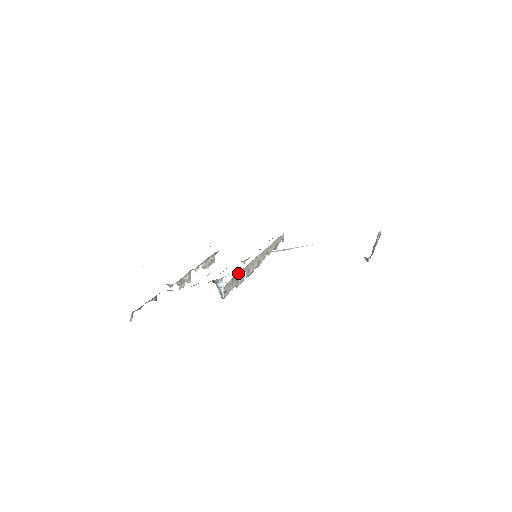
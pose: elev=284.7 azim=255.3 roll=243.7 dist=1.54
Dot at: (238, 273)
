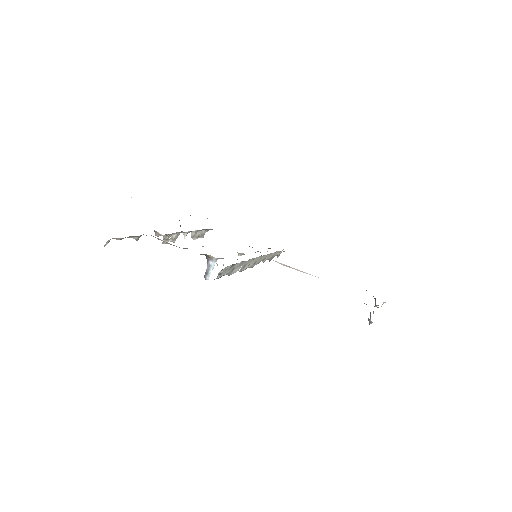
Dot at: occluded
